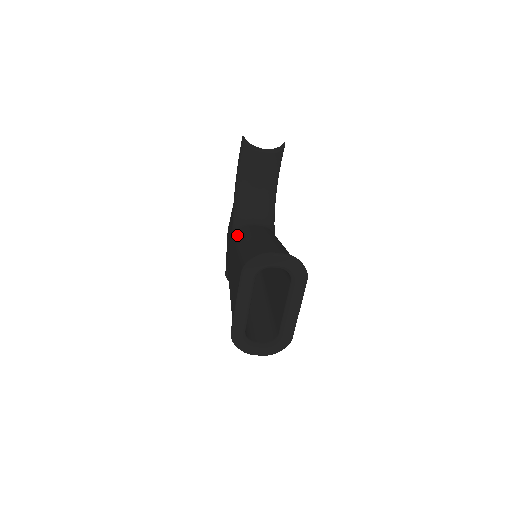
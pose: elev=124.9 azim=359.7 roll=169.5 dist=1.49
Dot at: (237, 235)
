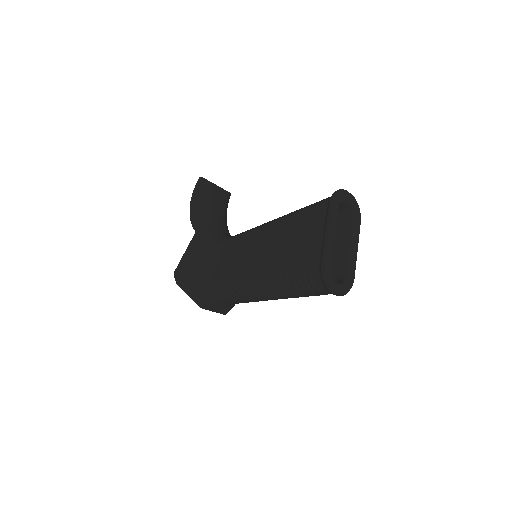
Dot at: (240, 234)
